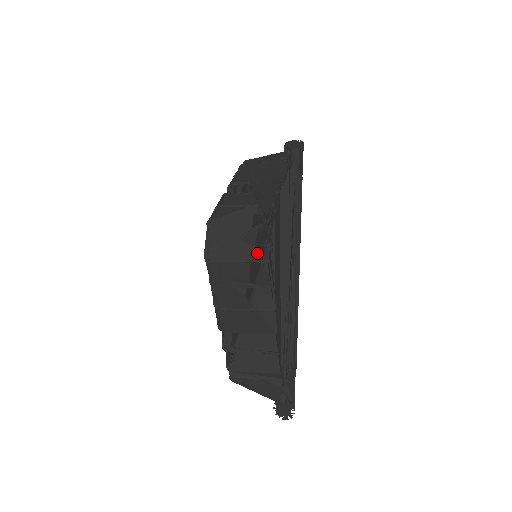
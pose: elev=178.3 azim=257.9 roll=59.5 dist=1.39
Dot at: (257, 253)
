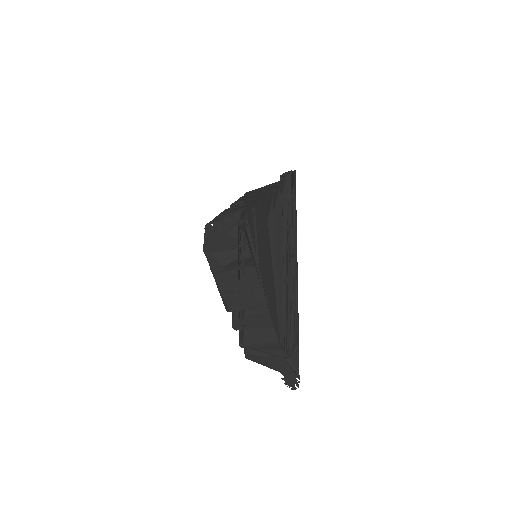
Dot at: (238, 241)
